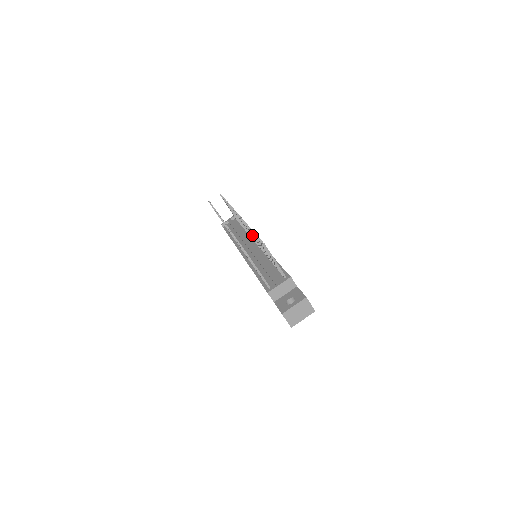
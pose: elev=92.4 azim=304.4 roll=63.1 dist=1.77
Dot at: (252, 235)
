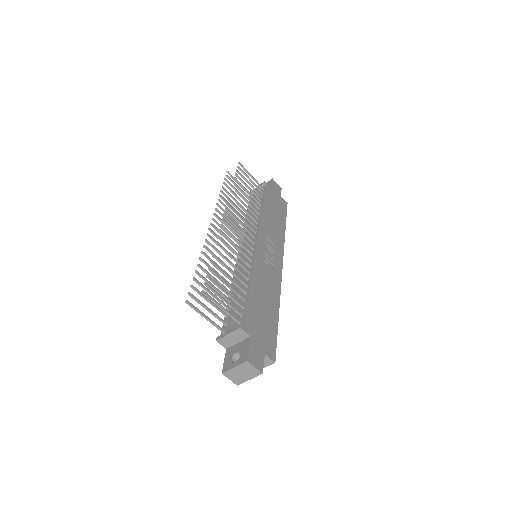
Dot at: occluded
